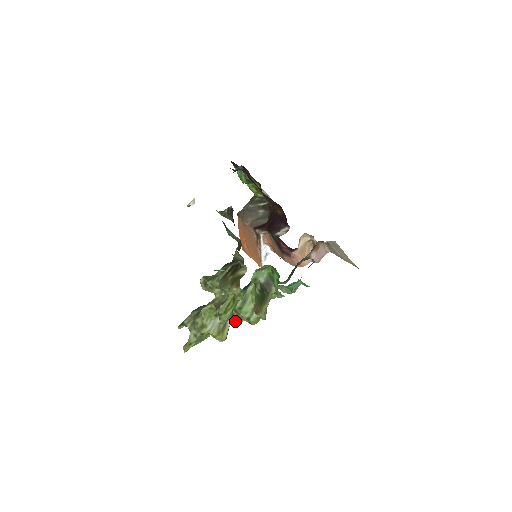
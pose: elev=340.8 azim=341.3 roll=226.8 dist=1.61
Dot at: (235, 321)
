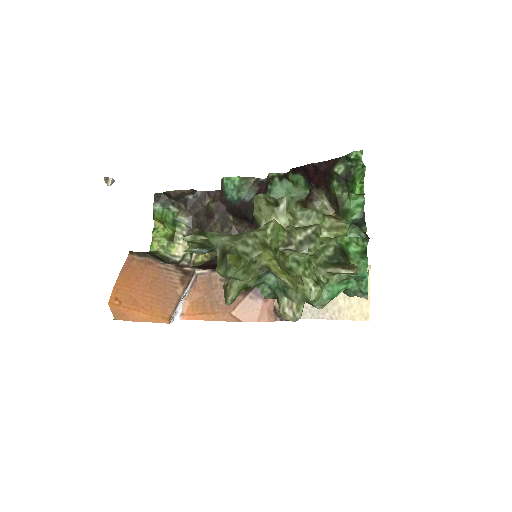
Dot at: (298, 276)
